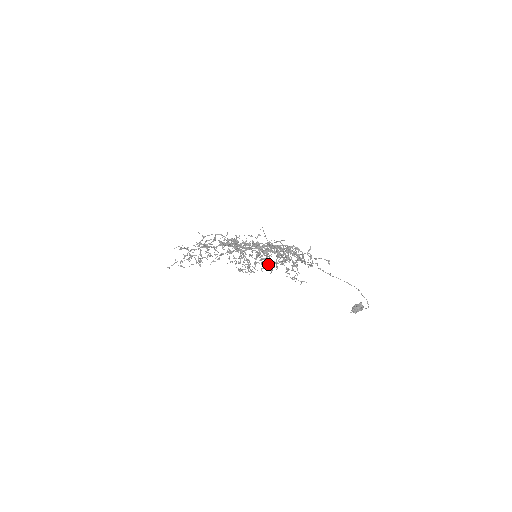
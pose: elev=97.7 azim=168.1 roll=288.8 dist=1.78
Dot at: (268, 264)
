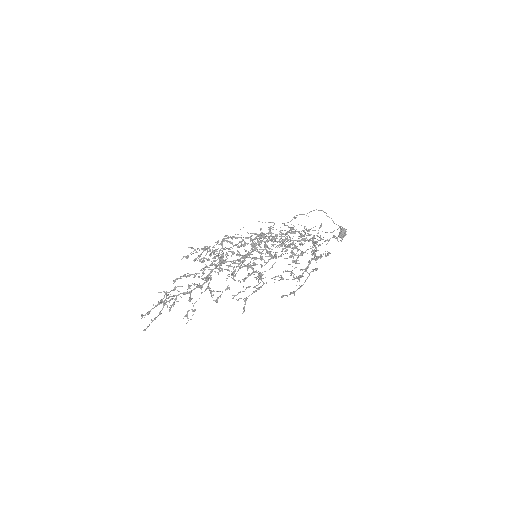
Dot at: occluded
